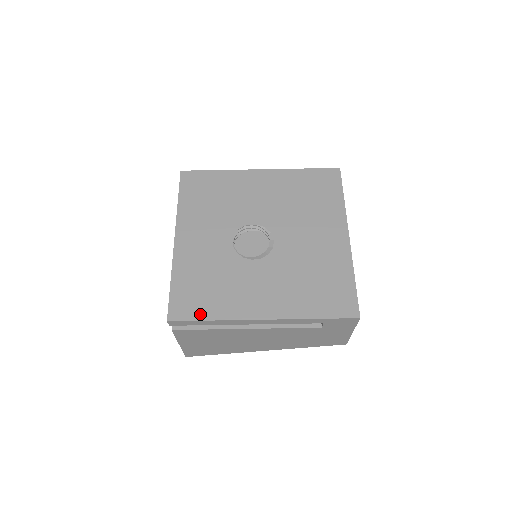
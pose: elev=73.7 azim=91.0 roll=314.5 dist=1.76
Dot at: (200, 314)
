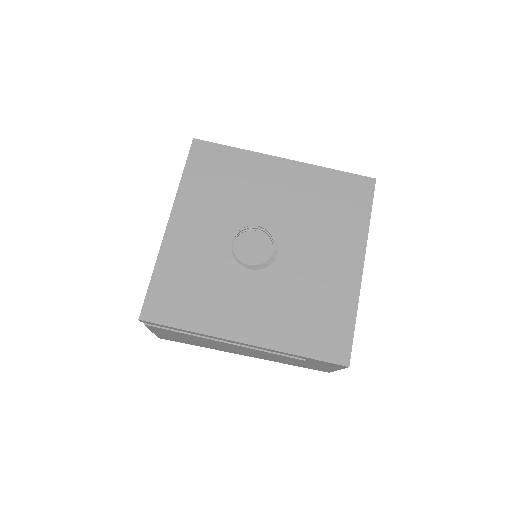
Dot at: (176, 320)
